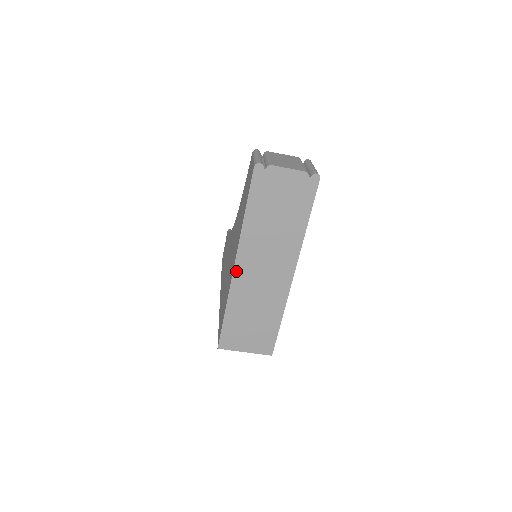
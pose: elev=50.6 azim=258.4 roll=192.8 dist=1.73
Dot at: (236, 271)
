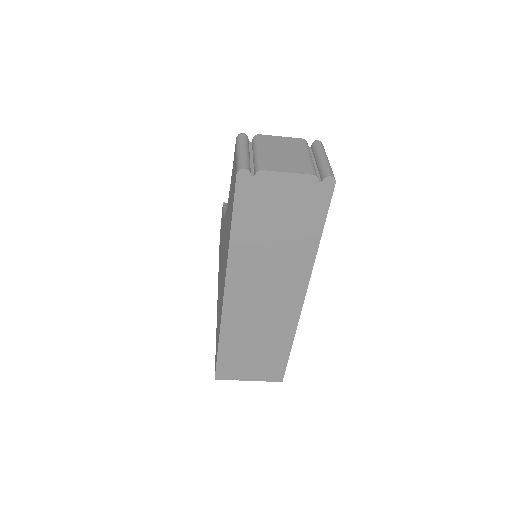
Dot at: (227, 301)
